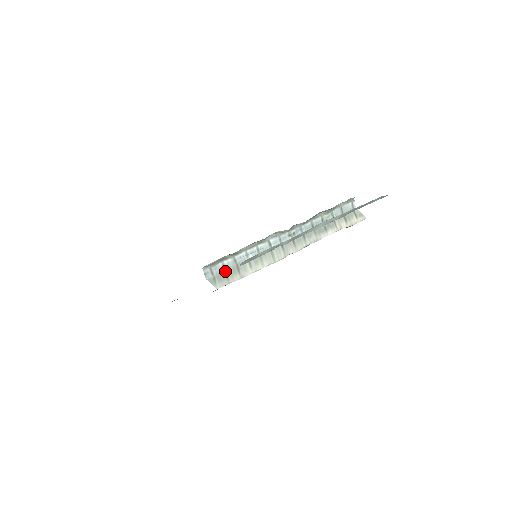
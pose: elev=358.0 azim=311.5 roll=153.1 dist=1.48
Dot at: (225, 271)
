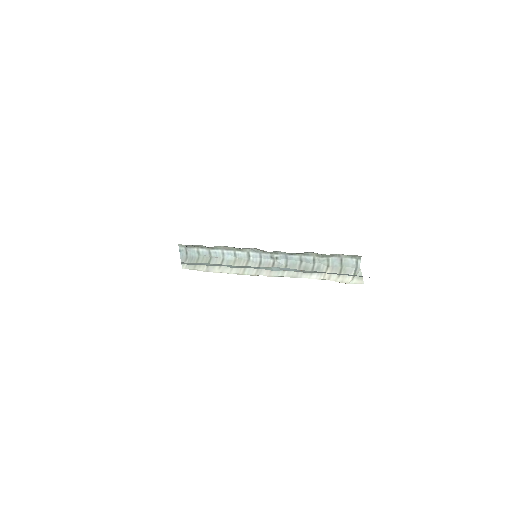
Dot at: (198, 257)
